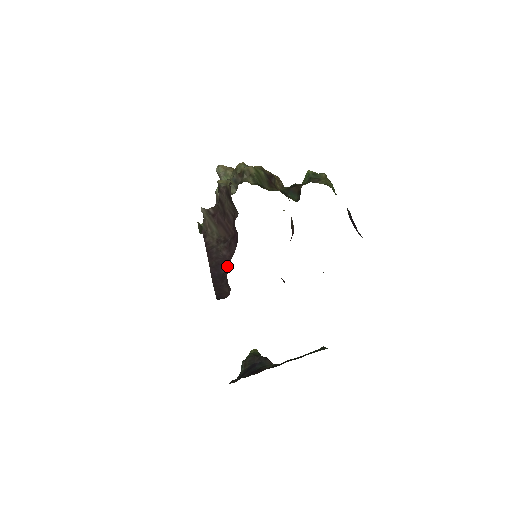
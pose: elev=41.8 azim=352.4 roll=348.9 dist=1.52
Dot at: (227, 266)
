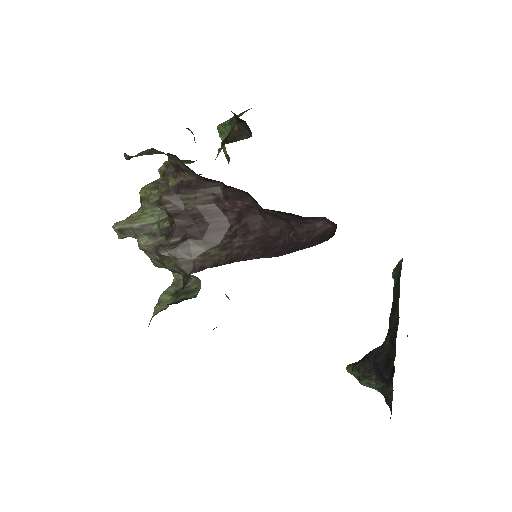
Dot at: (276, 236)
